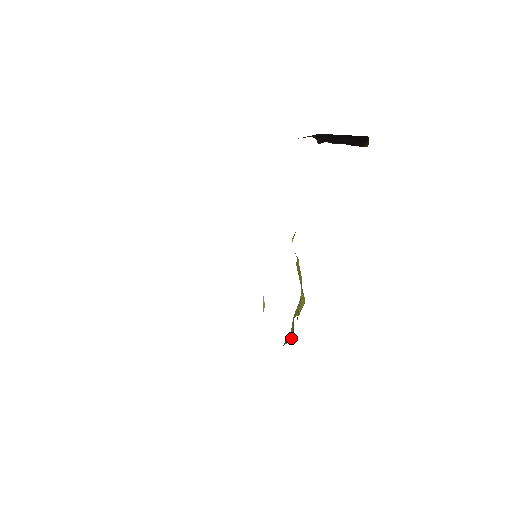
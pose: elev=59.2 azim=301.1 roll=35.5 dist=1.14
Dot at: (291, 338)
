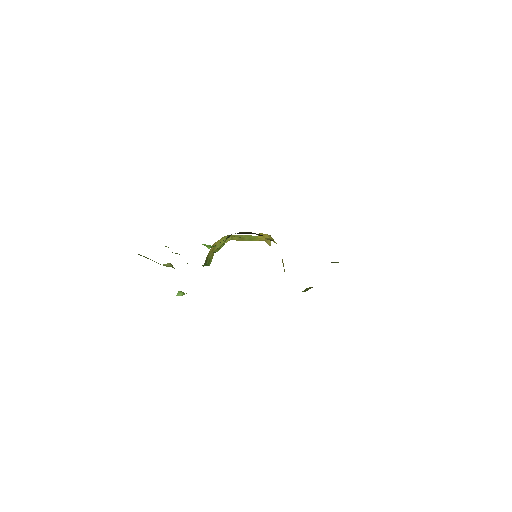
Dot at: occluded
